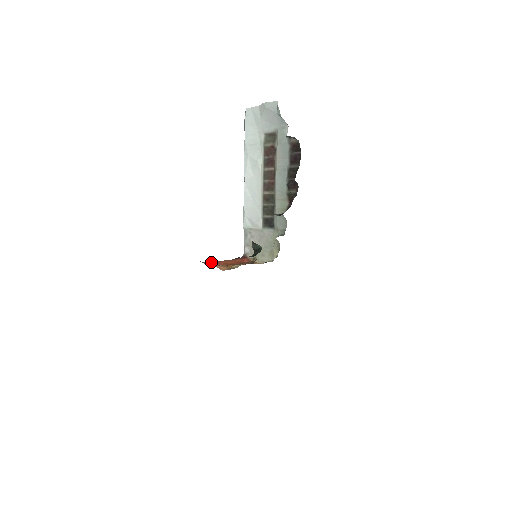
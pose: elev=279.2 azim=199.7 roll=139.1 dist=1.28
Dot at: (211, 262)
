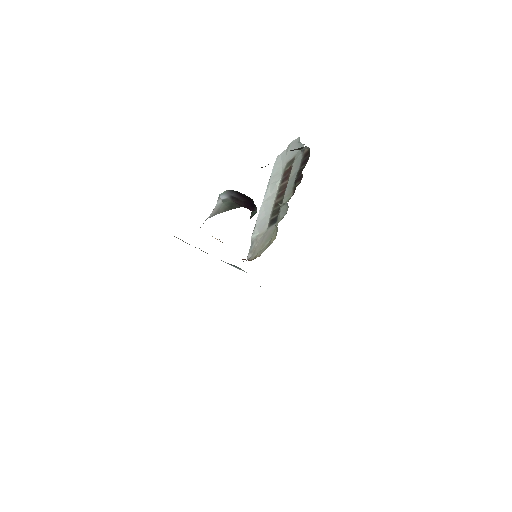
Dot at: occluded
